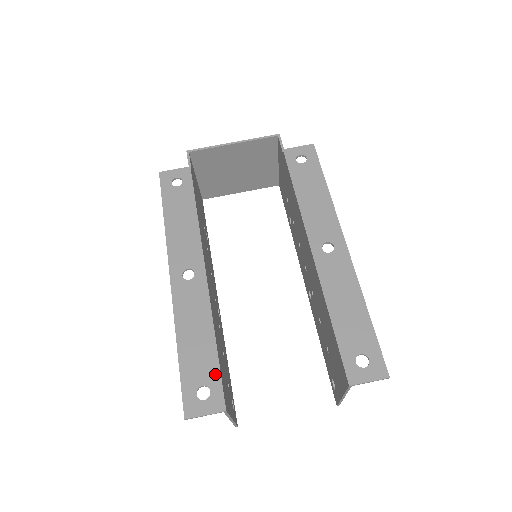
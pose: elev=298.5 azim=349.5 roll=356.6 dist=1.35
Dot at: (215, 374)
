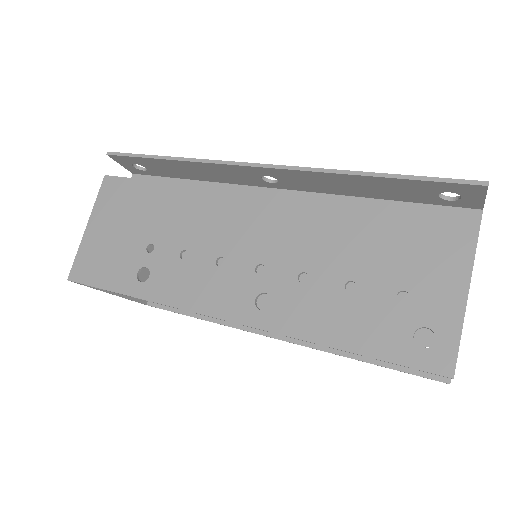
Dot at: (426, 198)
